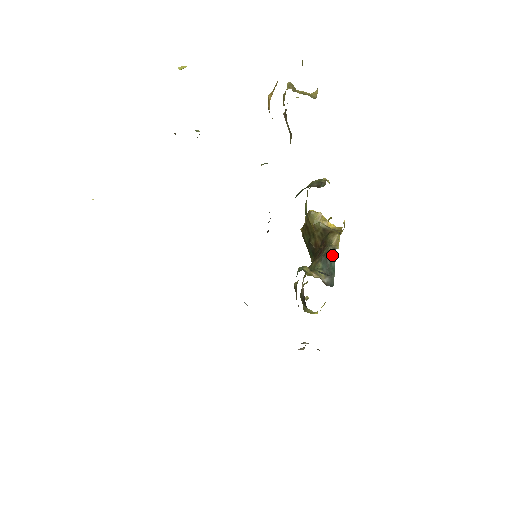
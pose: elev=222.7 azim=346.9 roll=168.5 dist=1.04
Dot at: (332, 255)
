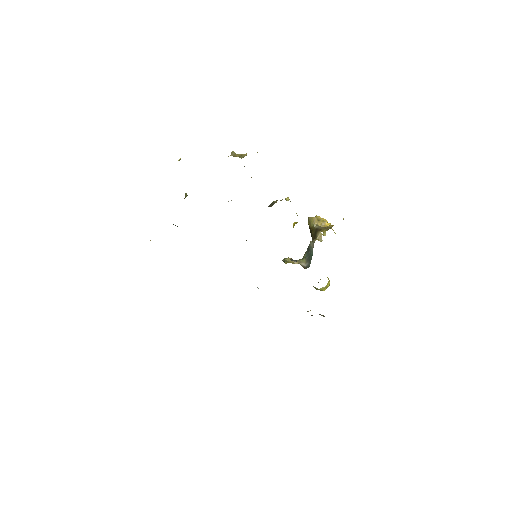
Dot at: (311, 247)
